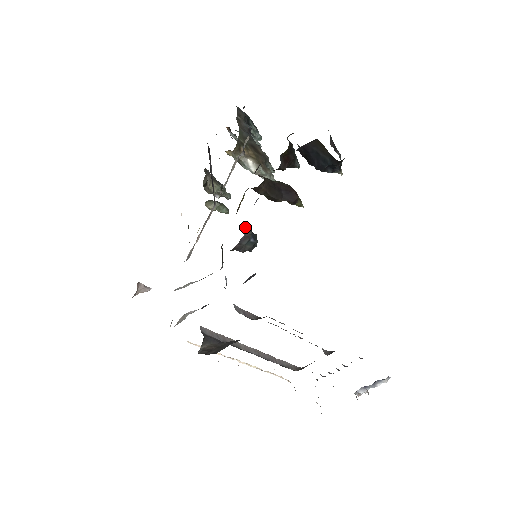
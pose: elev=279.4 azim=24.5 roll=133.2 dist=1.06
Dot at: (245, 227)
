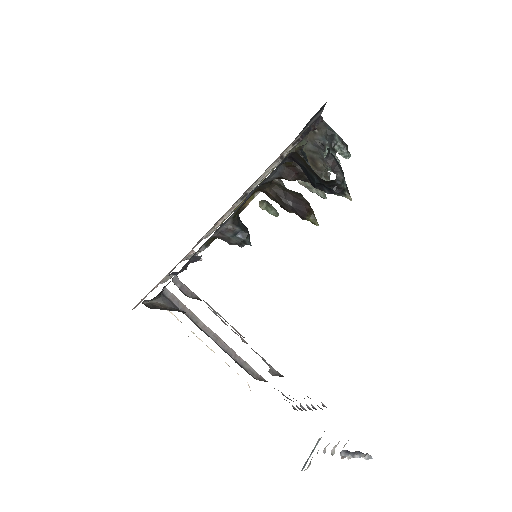
Dot at: (234, 222)
